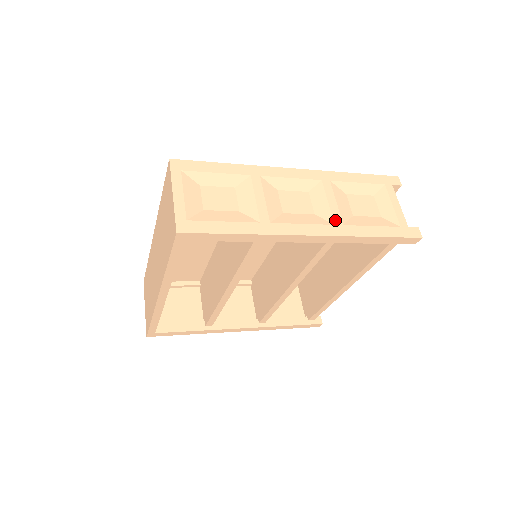
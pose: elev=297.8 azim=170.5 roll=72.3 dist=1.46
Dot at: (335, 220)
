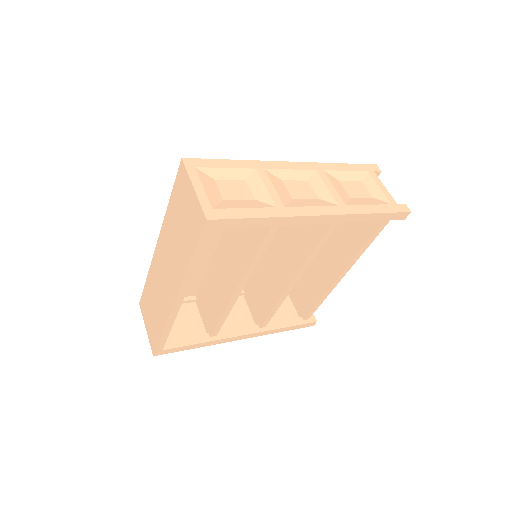
Dot at: (338, 202)
